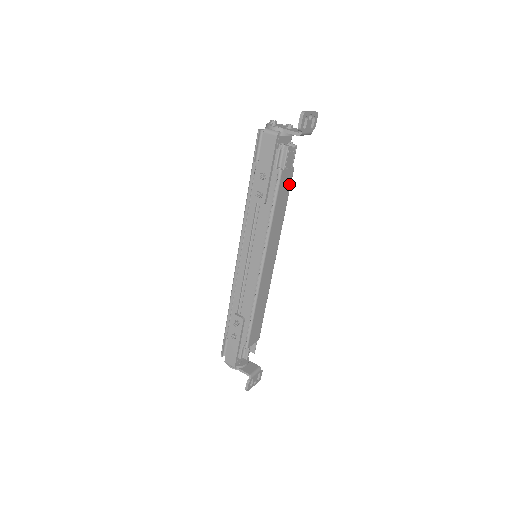
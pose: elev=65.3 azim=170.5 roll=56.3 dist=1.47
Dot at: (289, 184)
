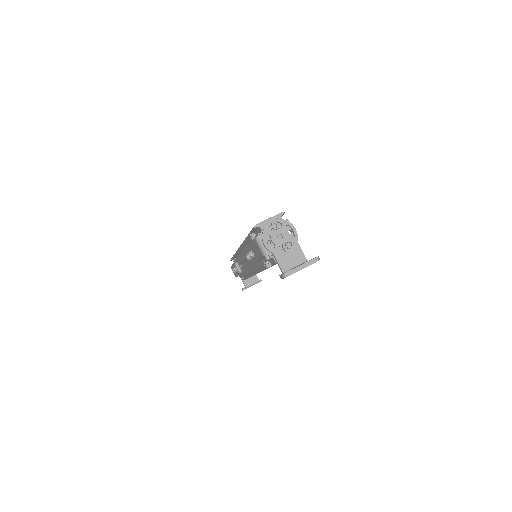
Dot at: occluded
